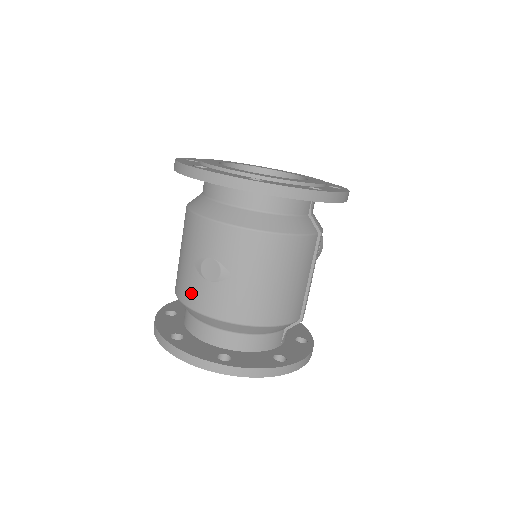
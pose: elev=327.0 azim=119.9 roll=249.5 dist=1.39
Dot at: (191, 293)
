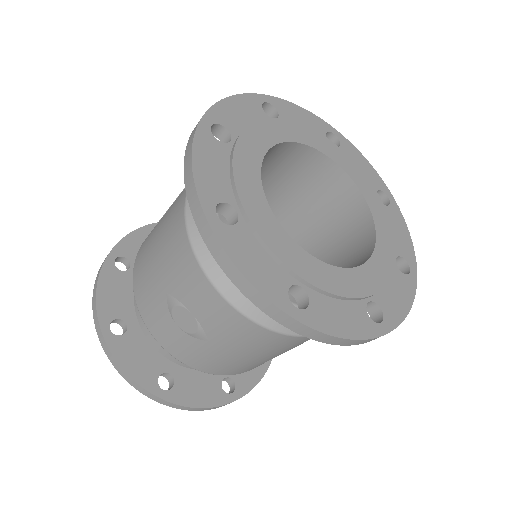
Dot at: (150, 313)
